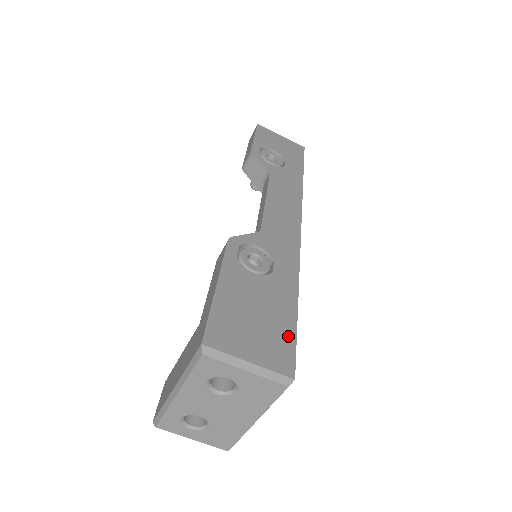
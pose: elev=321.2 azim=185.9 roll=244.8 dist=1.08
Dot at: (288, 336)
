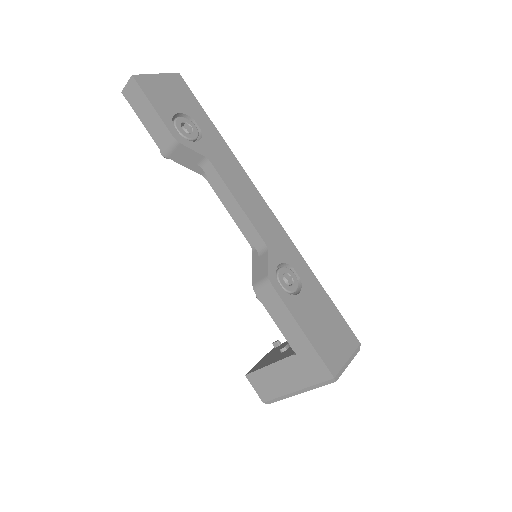
Dot at: (340, 320)
